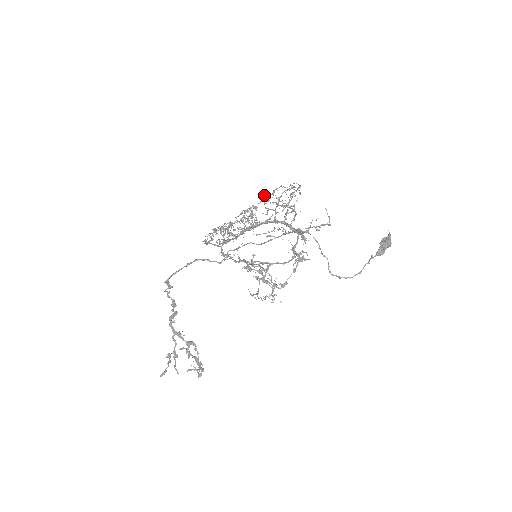
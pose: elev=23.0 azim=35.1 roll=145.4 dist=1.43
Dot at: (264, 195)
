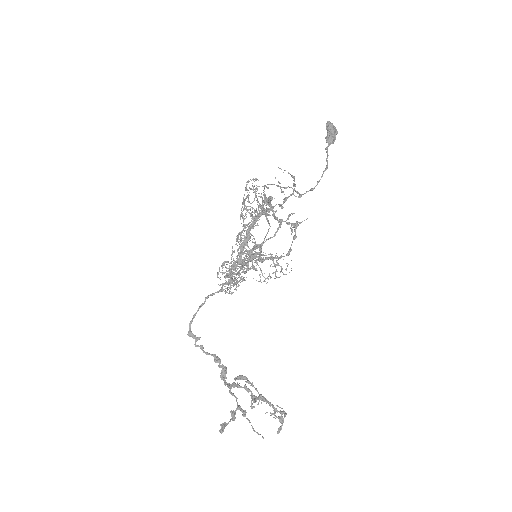
Dot at: (246, 217)
